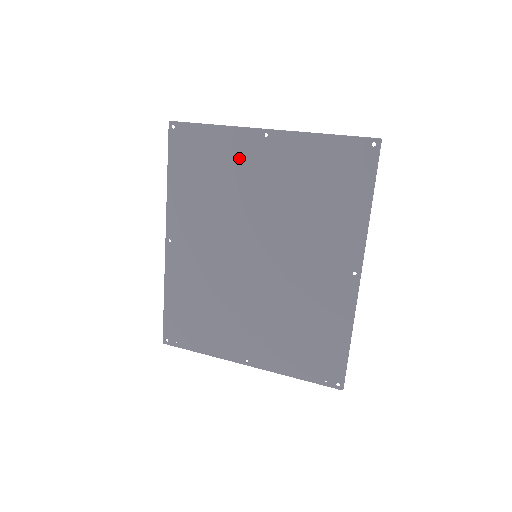
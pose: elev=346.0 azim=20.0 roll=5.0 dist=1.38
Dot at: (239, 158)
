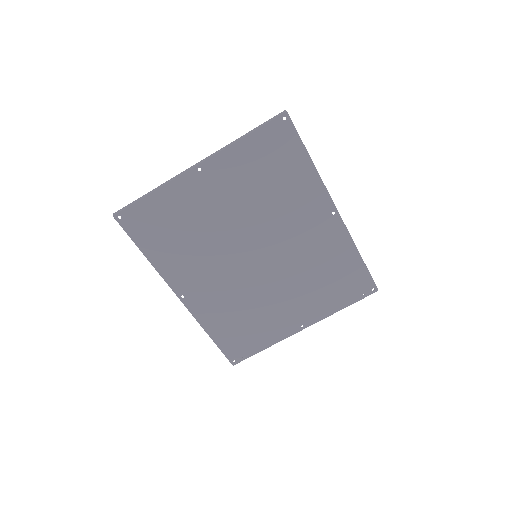
Dot at: (191, 201)
